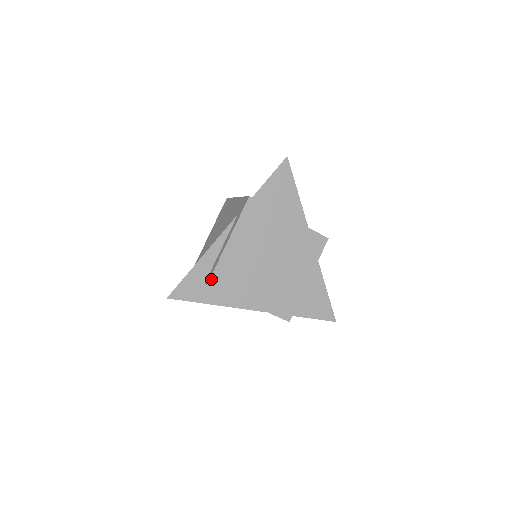
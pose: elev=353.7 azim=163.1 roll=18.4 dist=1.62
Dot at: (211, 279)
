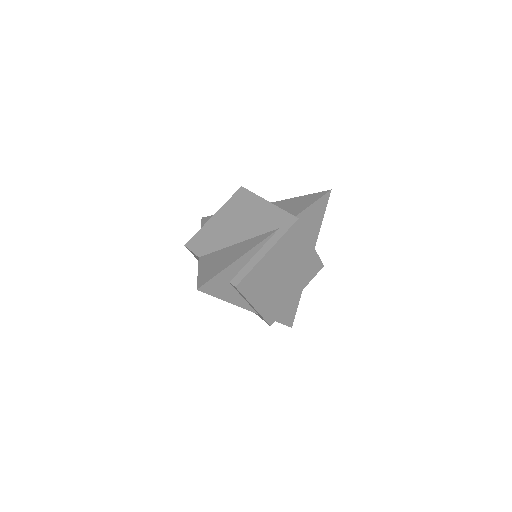
Dot at: (241, 282)
